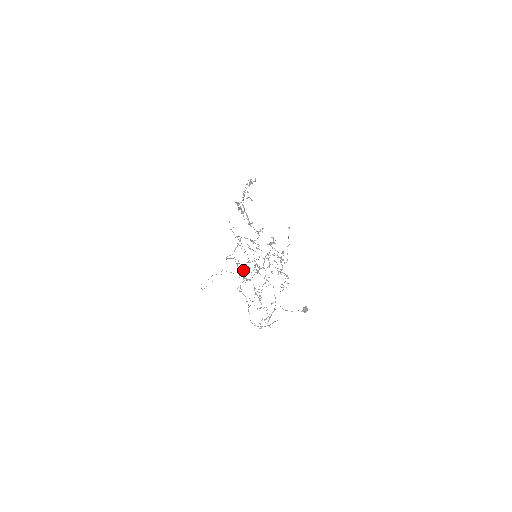
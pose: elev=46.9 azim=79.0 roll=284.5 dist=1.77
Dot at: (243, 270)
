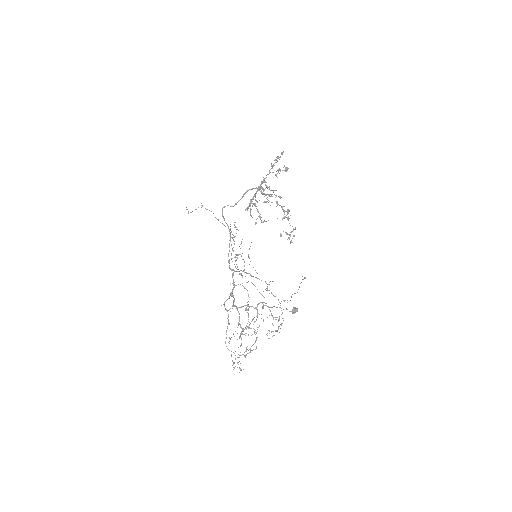
Dot at: occluded
